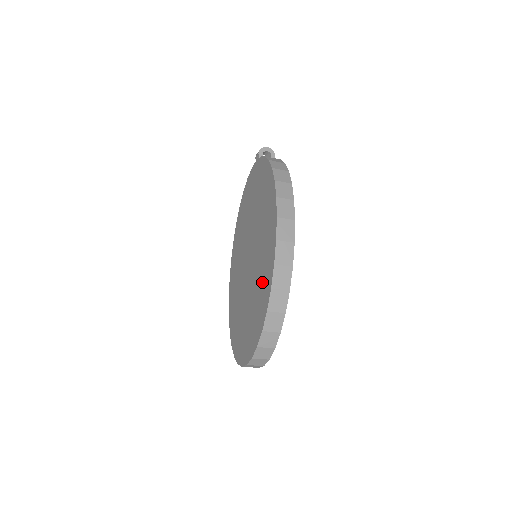
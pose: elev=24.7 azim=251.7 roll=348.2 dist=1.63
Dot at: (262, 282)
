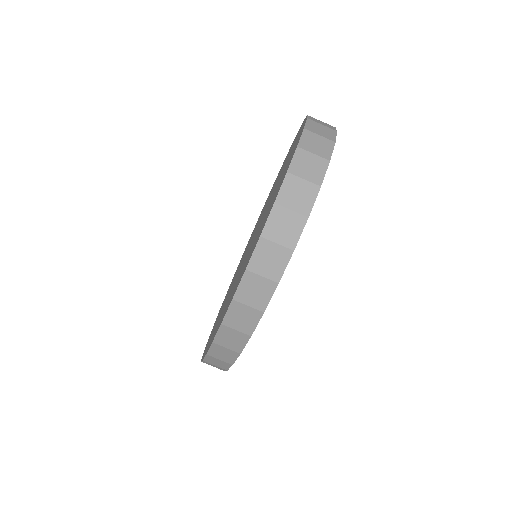
Dot at: (280, 172)
